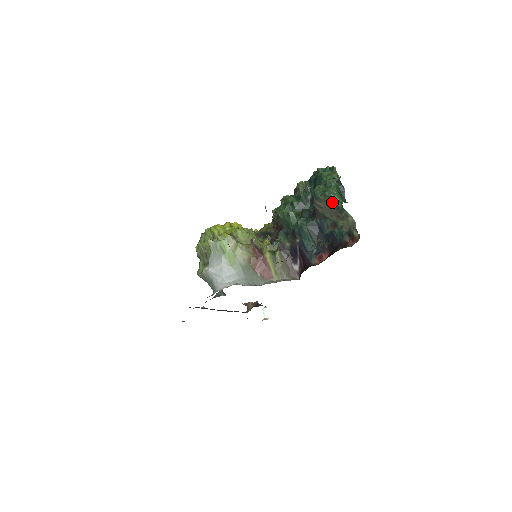
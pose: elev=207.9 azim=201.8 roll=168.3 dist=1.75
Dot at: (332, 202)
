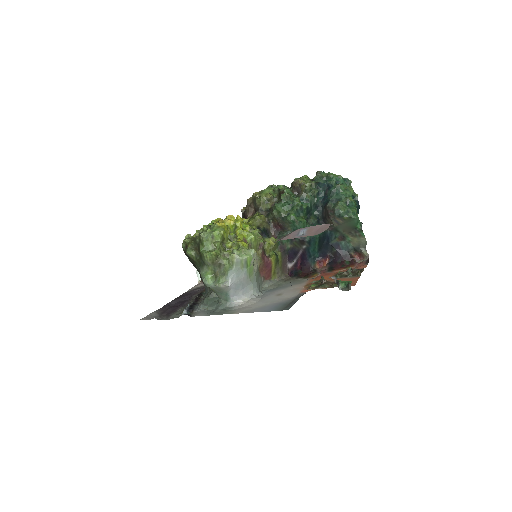
Dot at: (353, 223)
